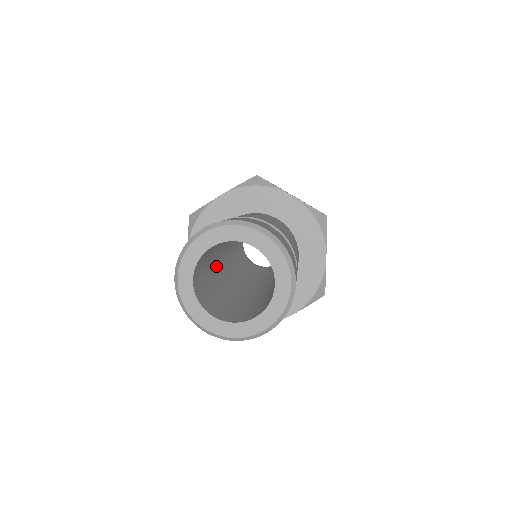
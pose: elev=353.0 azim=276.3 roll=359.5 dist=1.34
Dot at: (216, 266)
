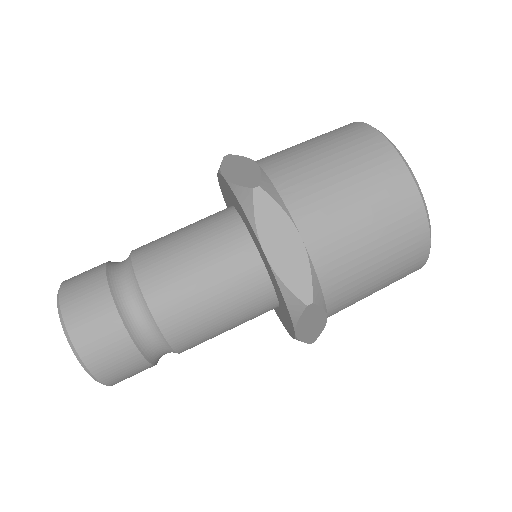
Dot at: occluded
